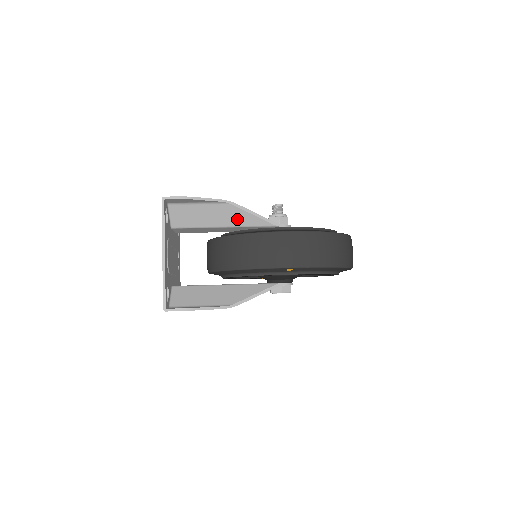
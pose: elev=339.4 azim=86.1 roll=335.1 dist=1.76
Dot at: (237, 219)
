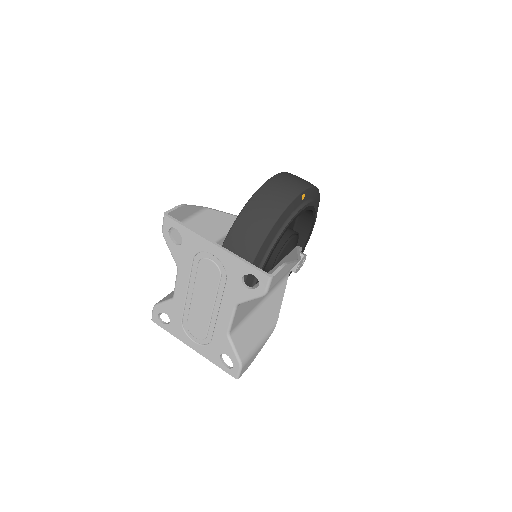
Dot at: (221, 226)
